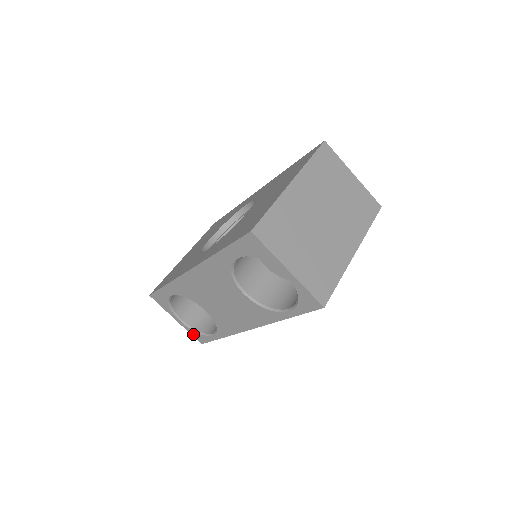
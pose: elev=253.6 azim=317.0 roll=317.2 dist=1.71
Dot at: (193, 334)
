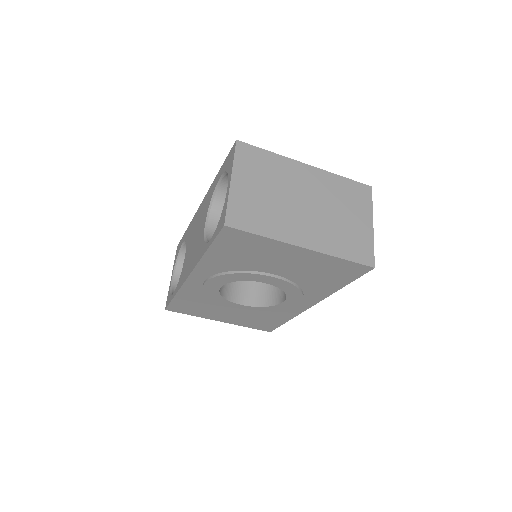
Dot at: (168, 295)
